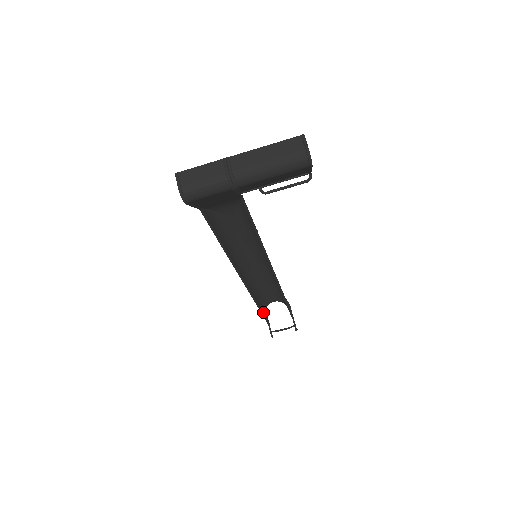
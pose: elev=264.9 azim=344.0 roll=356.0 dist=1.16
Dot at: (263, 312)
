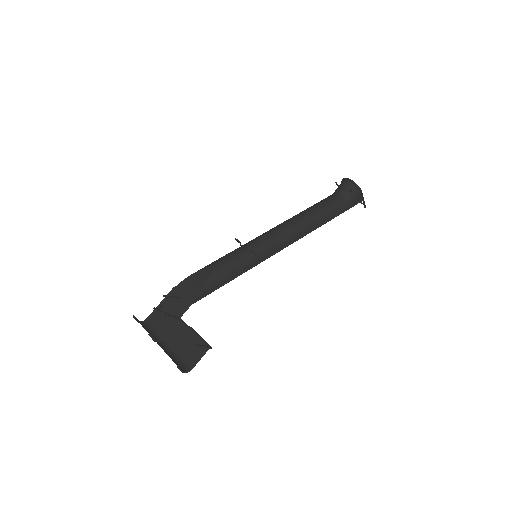
Dot at: occluded
